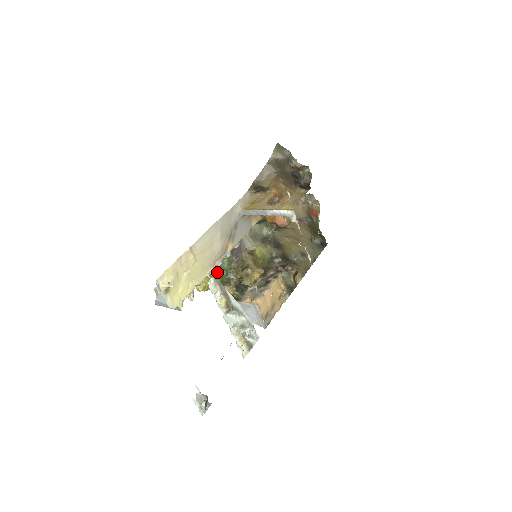
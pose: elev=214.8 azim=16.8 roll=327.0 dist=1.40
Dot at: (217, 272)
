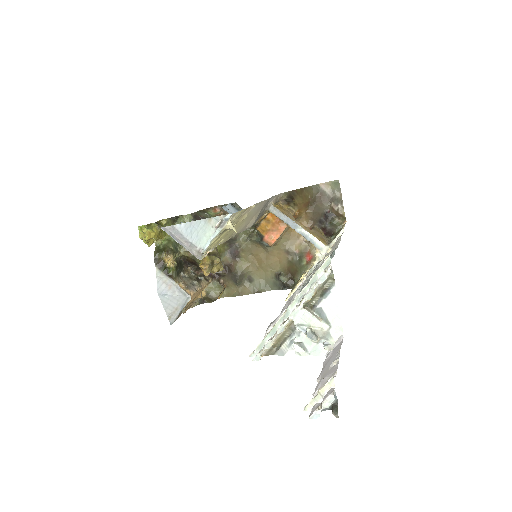
Dot at: (166, 233)
